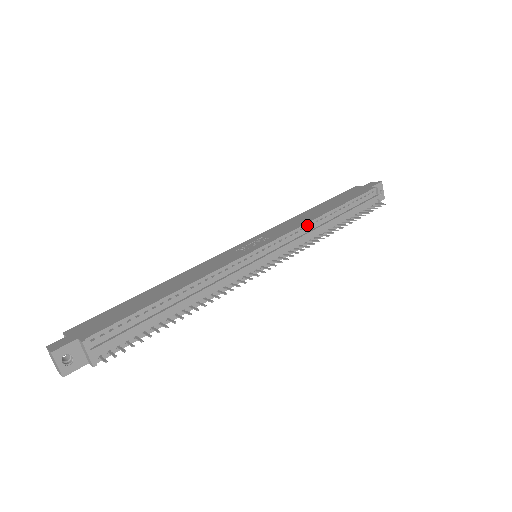
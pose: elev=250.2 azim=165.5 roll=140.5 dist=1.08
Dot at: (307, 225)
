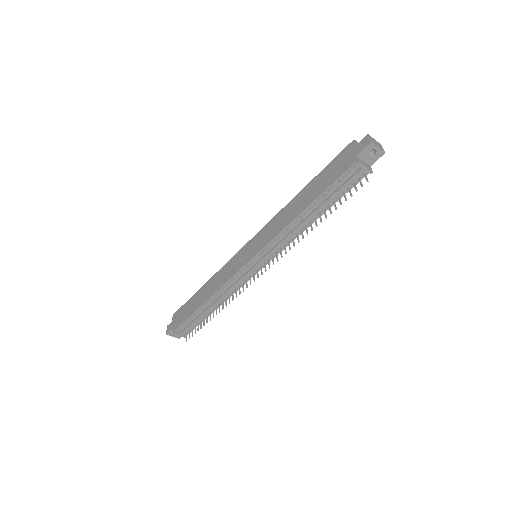
Dot at: (283, 231)
